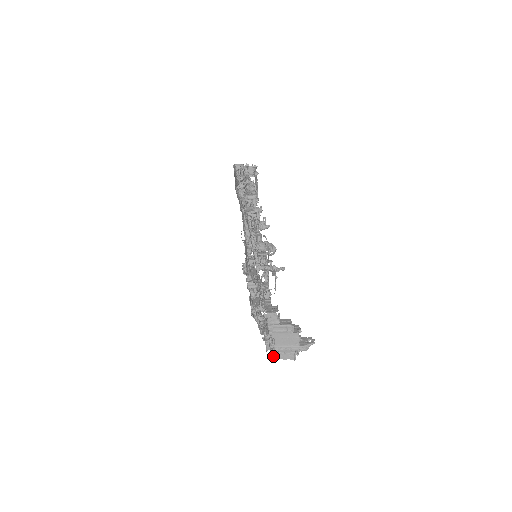
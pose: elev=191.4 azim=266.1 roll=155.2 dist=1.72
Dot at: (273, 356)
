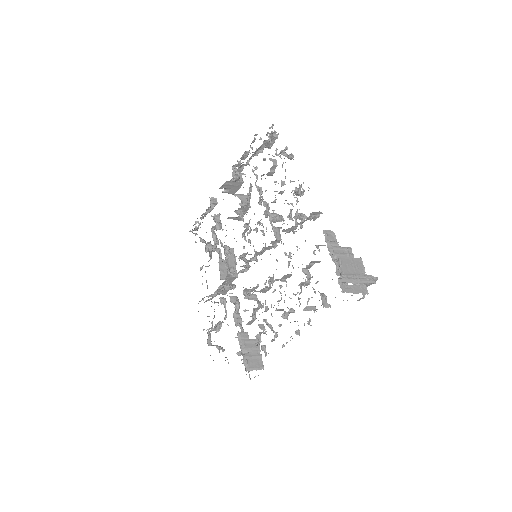
Dot at: (342, 288)
